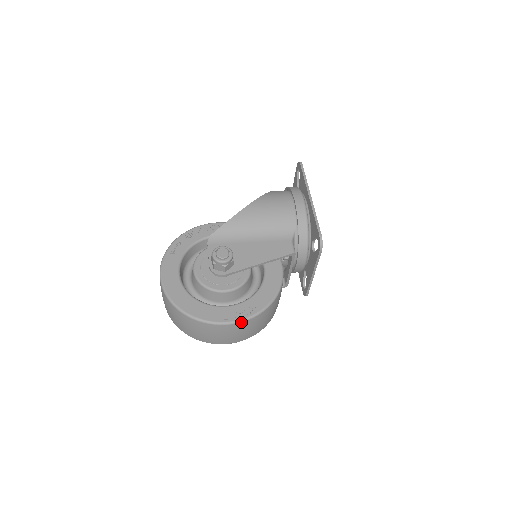
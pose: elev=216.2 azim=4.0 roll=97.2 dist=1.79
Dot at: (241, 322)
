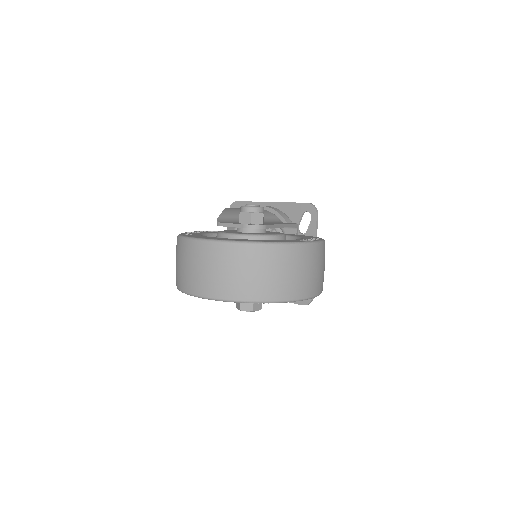
Dot at: (319, 243)
